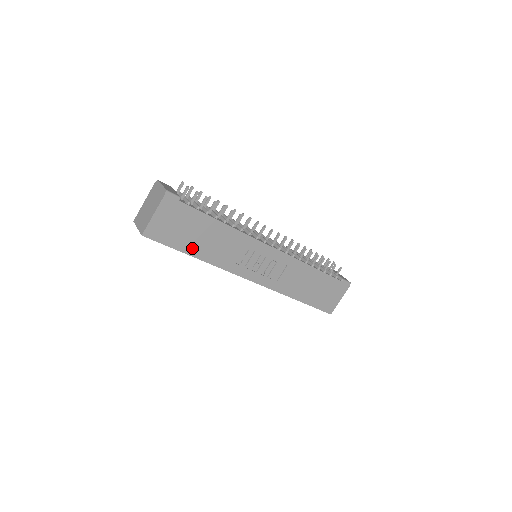
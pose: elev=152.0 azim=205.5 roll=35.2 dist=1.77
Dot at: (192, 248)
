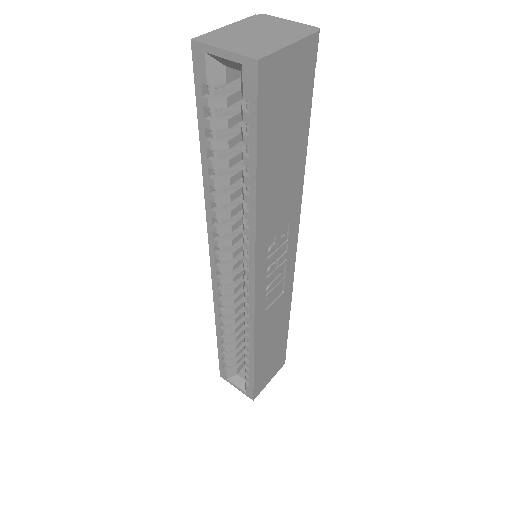
Dot at: (266, 165)
